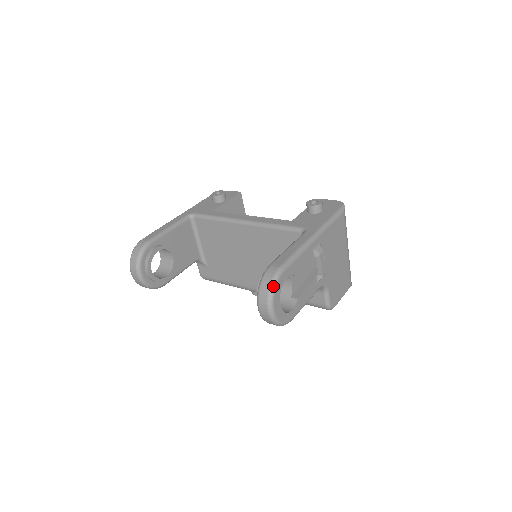
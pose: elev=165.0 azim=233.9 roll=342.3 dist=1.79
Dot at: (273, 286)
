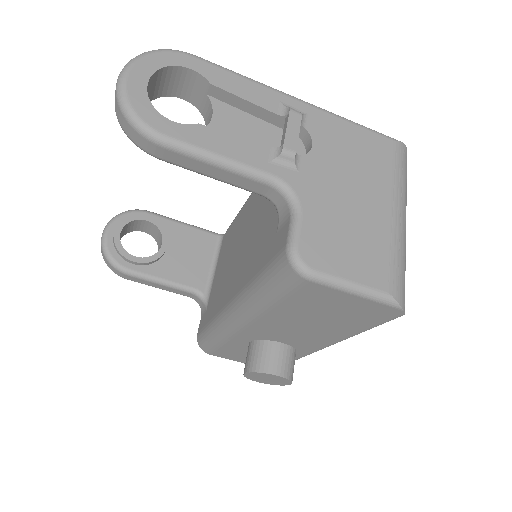
Dot at: (154, 50)
